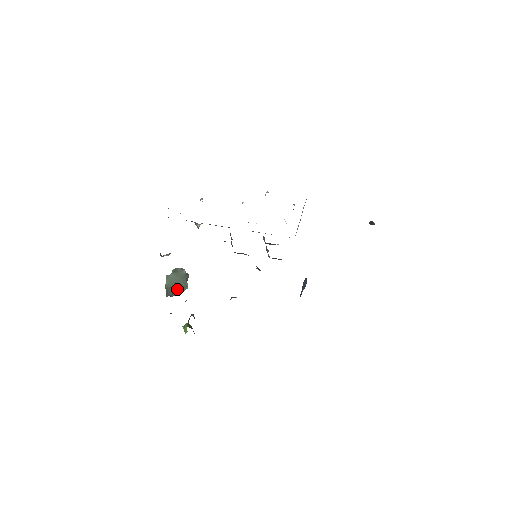
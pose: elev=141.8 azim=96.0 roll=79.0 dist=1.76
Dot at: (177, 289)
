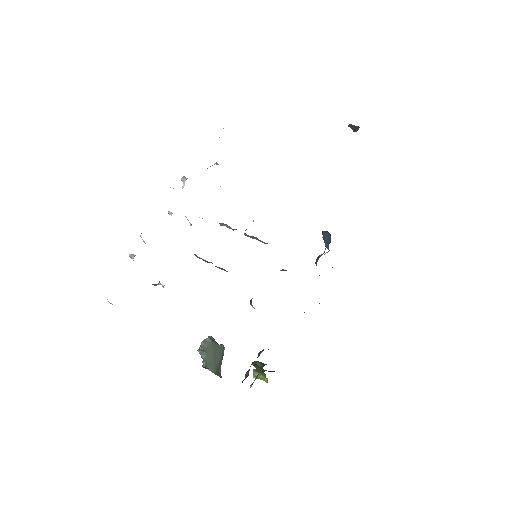
Dot at: (220, 361)
